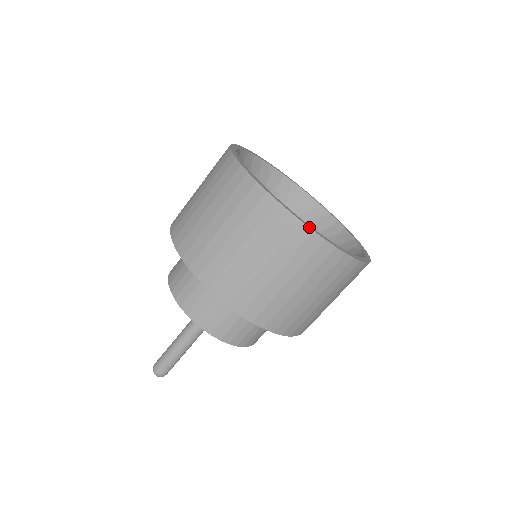
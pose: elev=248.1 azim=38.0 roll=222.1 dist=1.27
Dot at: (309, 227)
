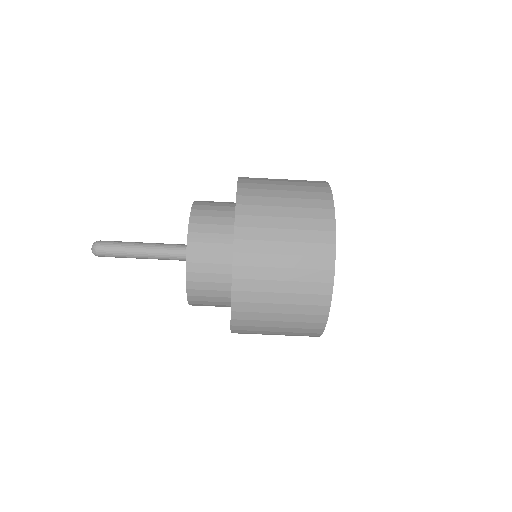
Dot at: occluded
